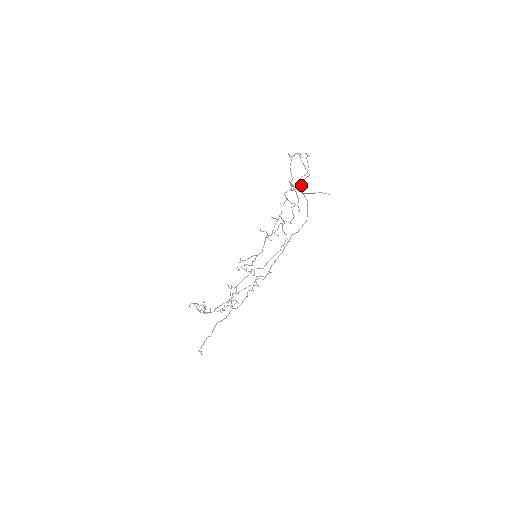
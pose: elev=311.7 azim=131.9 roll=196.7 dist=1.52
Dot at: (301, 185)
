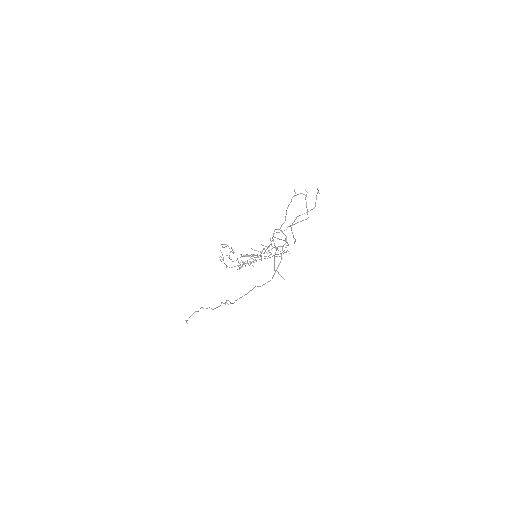
Dot at: (286, 236)
